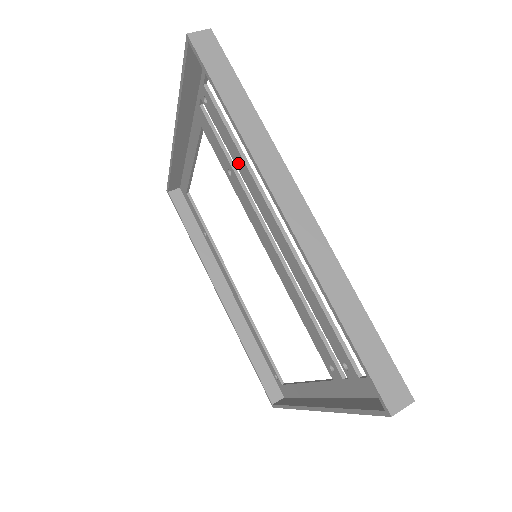
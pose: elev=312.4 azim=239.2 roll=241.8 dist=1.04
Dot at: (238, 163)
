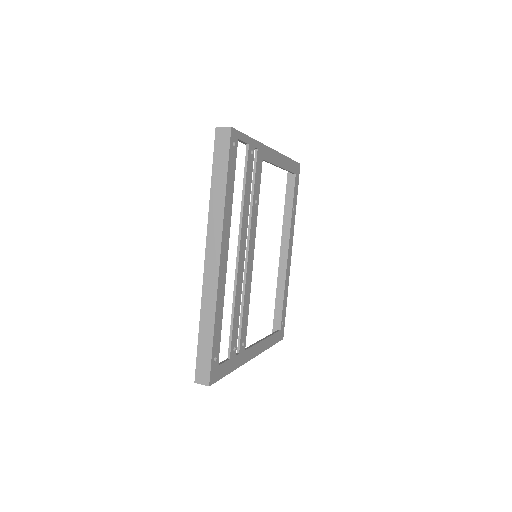
Dot at: (245, 204)
